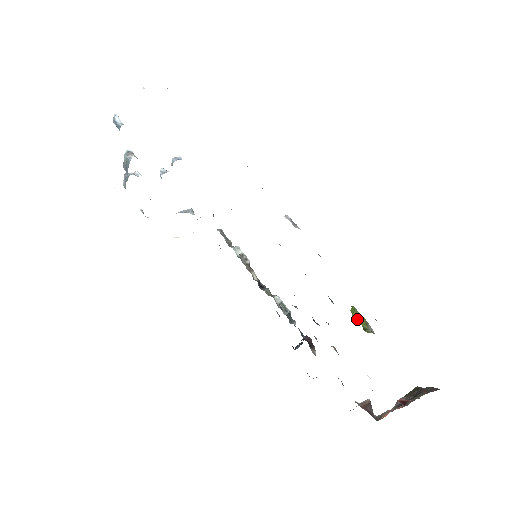
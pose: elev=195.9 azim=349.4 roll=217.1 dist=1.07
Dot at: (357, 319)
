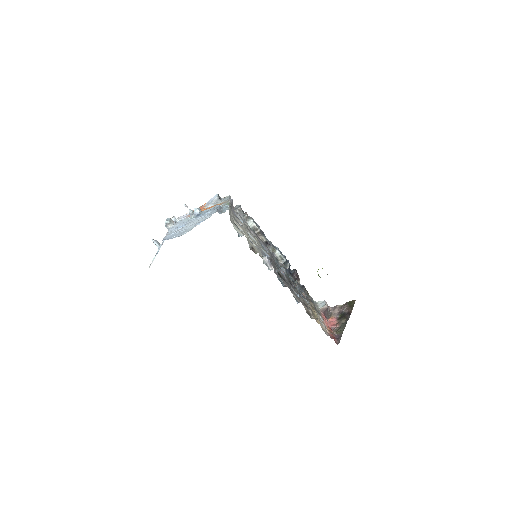
Dot at: (320, 277)
